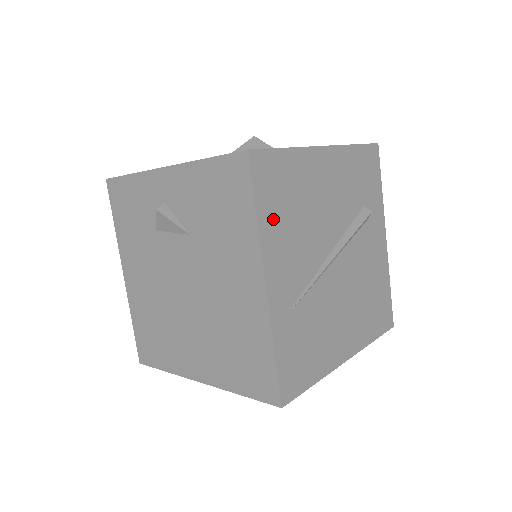
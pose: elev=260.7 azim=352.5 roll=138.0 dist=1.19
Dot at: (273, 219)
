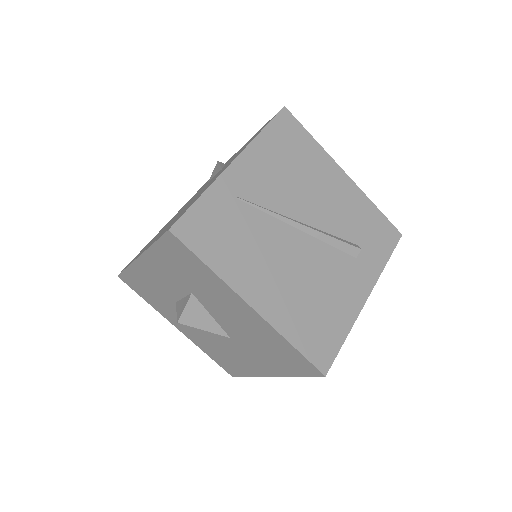
Dot at: (271, 146)
